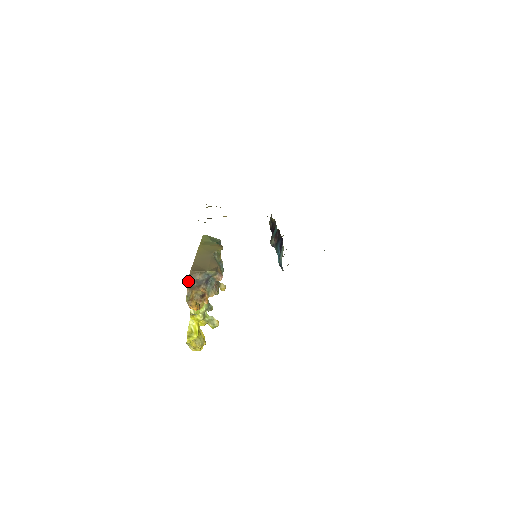
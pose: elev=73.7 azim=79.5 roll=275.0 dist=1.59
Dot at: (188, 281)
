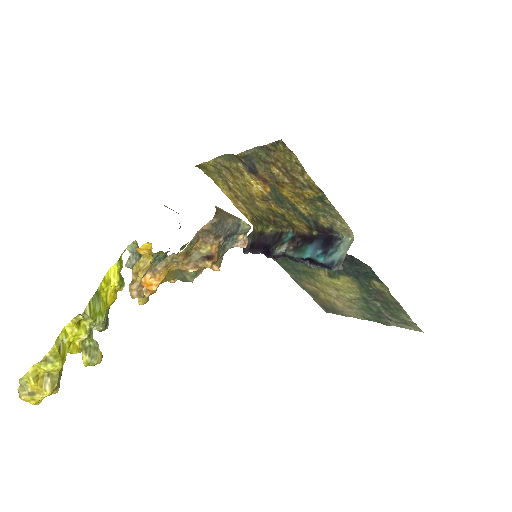
Dot at: (214, 215)
